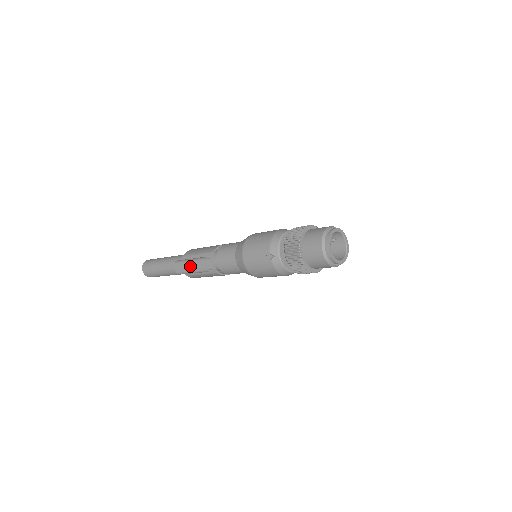
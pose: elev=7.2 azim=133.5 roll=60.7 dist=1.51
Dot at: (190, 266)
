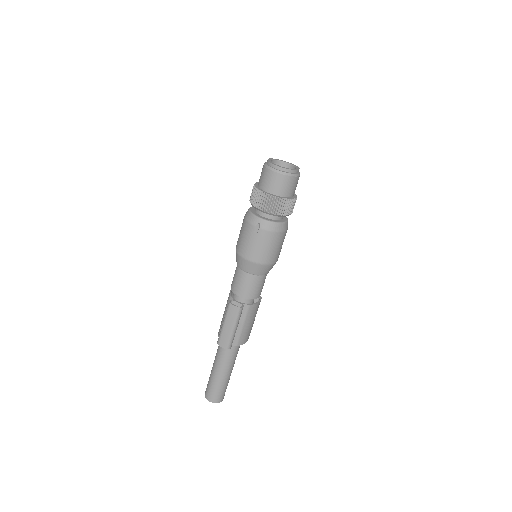
Dot at: (227, 326)
